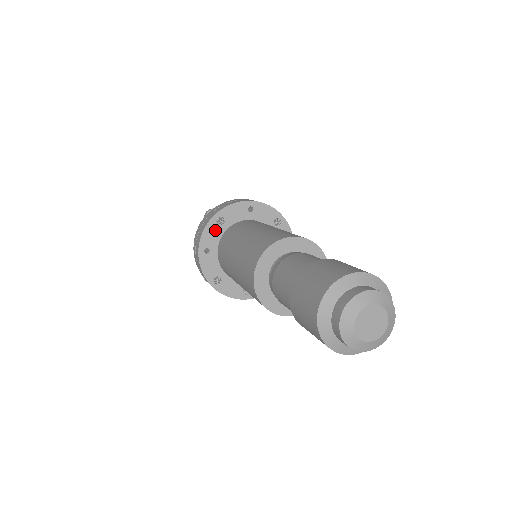
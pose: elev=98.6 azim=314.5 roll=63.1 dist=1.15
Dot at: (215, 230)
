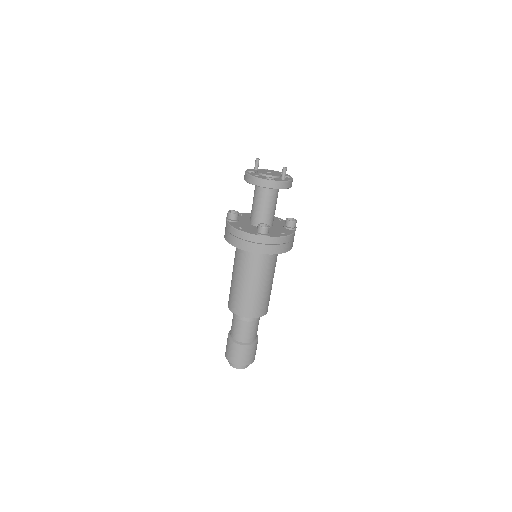
Dot at: occluded
